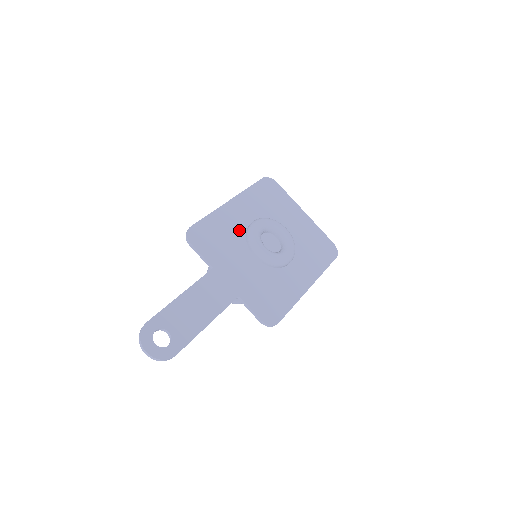
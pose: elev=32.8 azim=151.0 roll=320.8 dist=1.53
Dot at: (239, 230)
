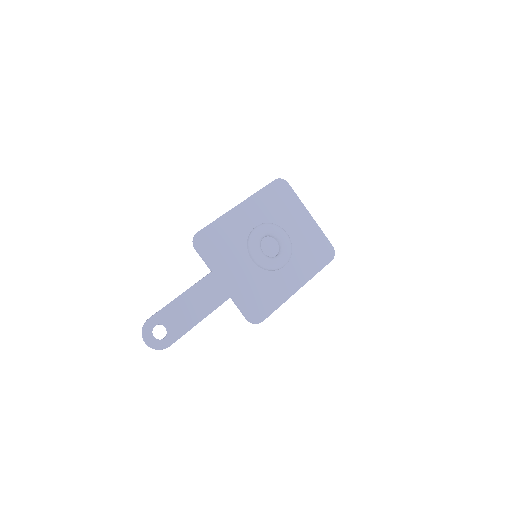
Dot at: (242, 234)
